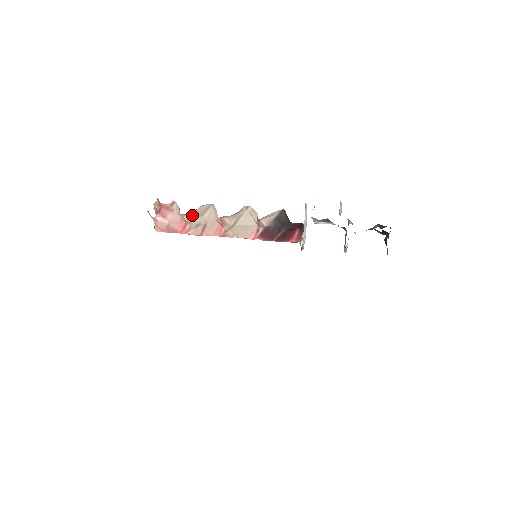
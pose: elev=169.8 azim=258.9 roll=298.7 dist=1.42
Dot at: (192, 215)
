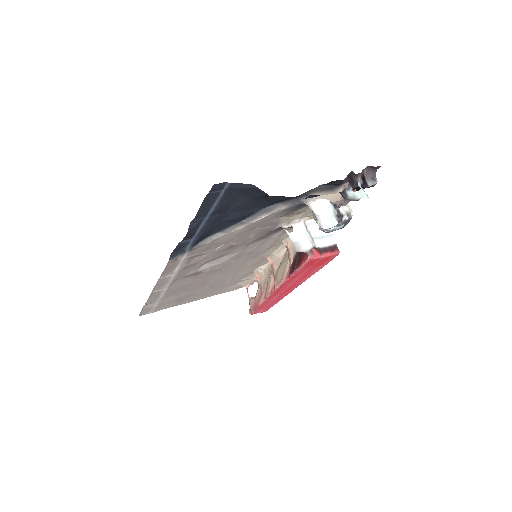
Dot at: (262, 276)
